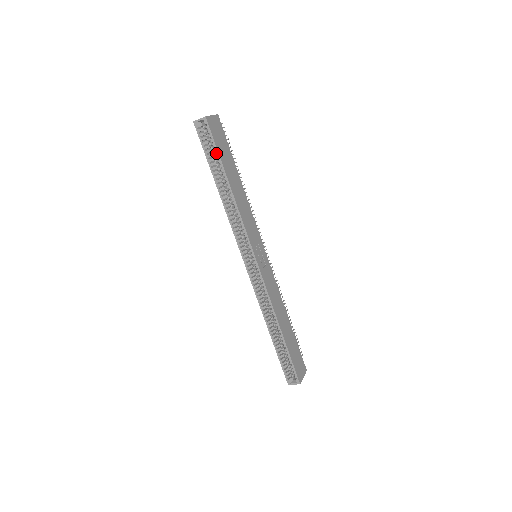
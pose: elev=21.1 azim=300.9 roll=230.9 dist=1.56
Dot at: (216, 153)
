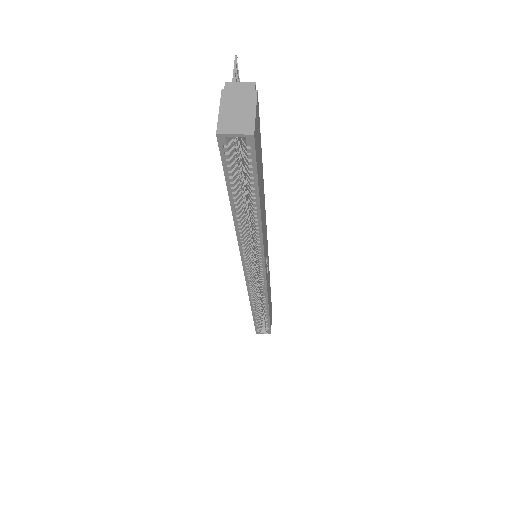
Dot at: (253, 186)
